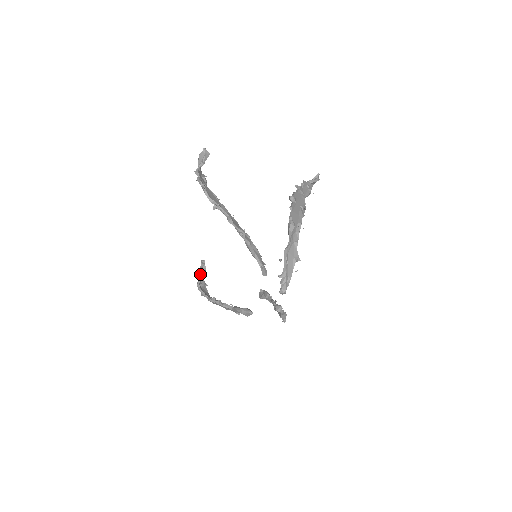
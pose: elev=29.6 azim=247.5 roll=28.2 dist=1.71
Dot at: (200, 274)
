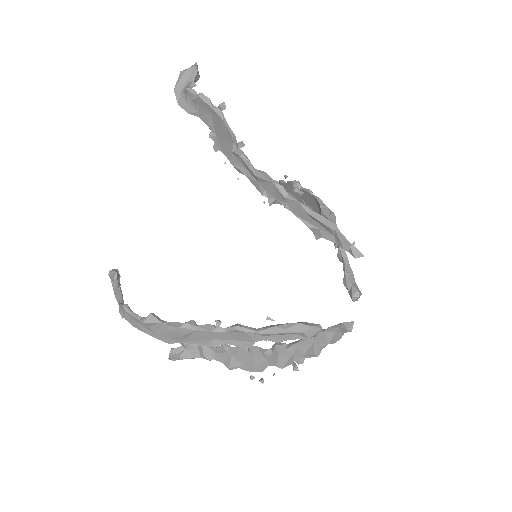
Dot at: (119, 290)
